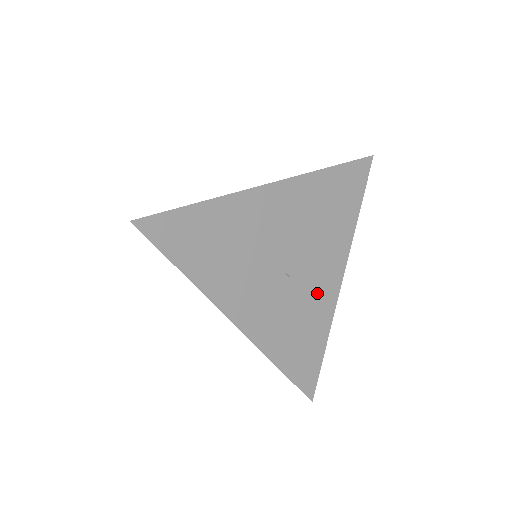
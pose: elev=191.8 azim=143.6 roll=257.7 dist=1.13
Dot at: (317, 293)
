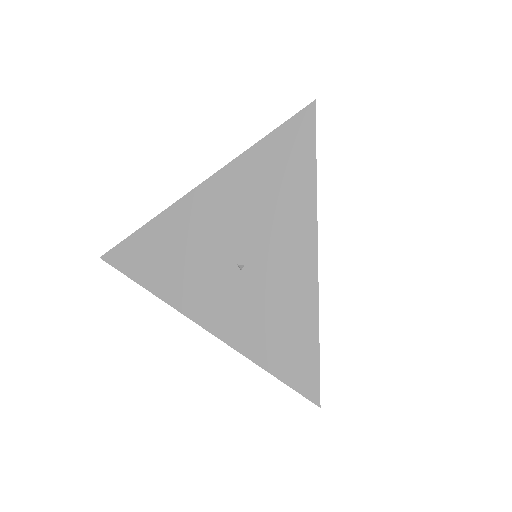
Dot at: (285, 277)
